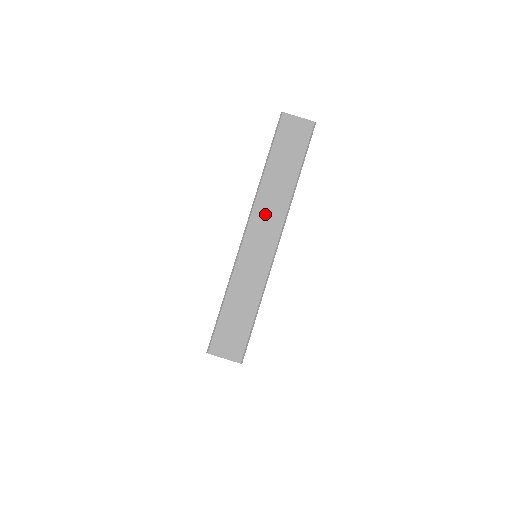
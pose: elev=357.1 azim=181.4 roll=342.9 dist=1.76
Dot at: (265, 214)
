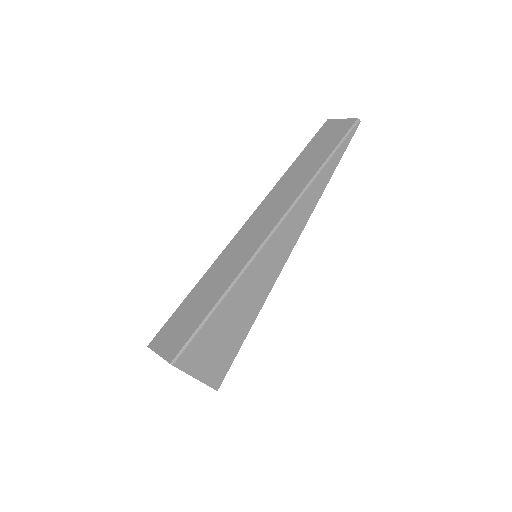
Dot at: (273, 204)
